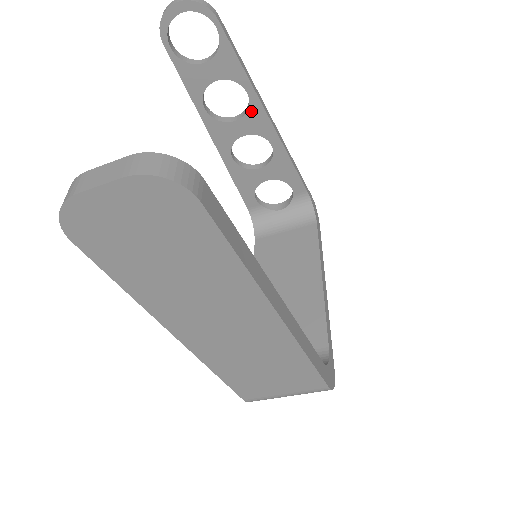
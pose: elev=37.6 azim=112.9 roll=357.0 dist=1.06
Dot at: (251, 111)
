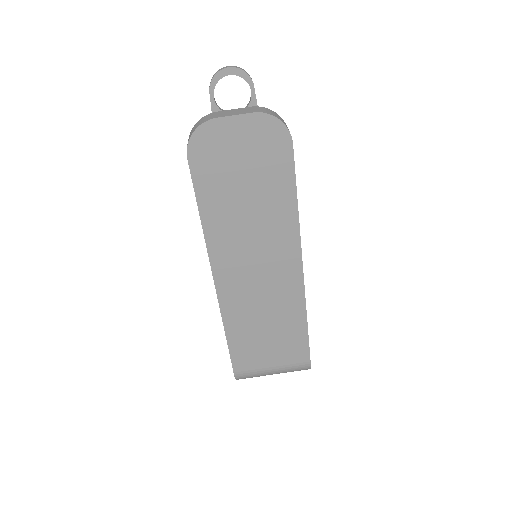
Dot at: occluded
